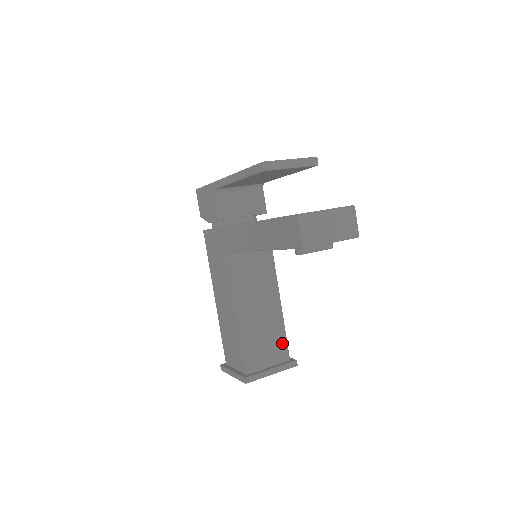
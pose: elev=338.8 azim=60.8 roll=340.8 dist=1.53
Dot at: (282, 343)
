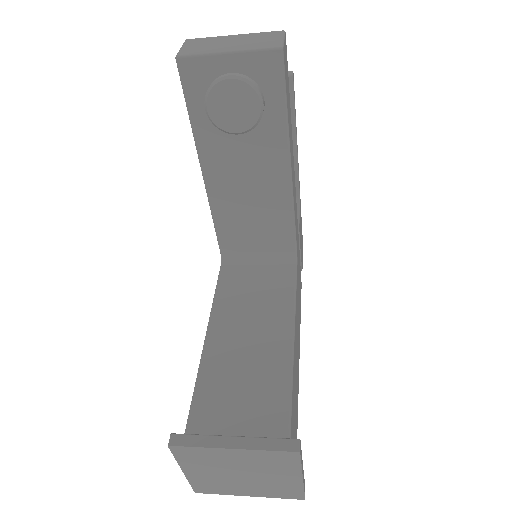
Dot at: (279, 402)
